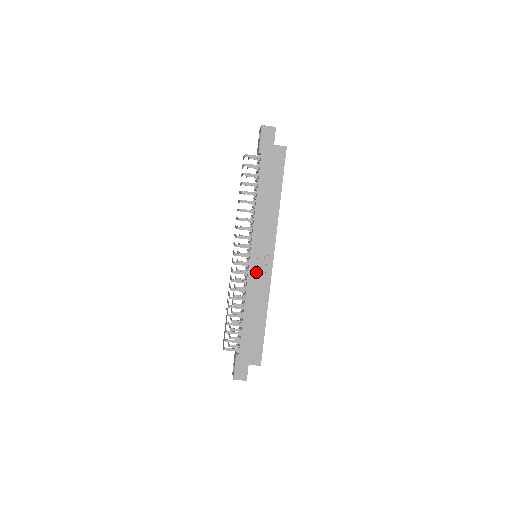
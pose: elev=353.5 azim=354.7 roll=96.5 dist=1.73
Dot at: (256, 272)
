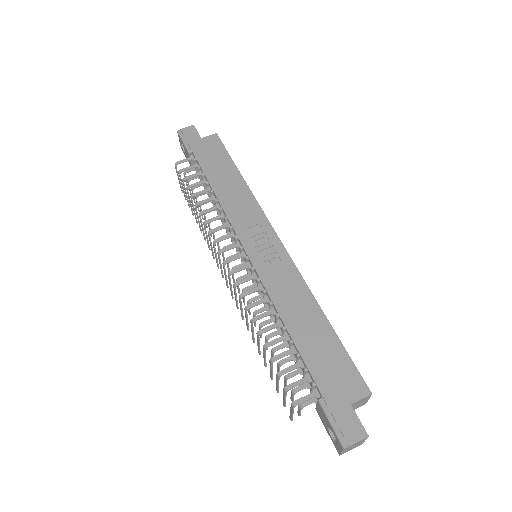
Dot at: (266, 265)
